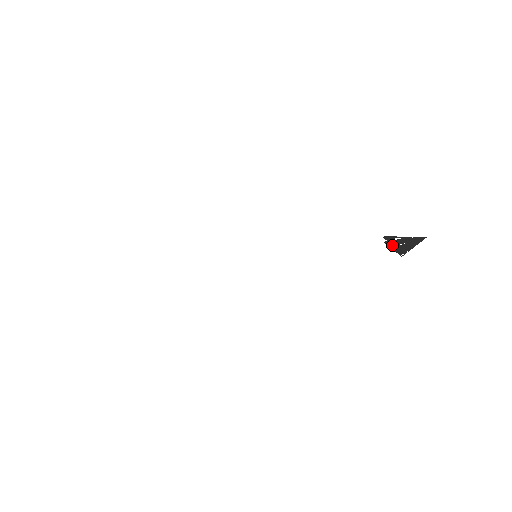
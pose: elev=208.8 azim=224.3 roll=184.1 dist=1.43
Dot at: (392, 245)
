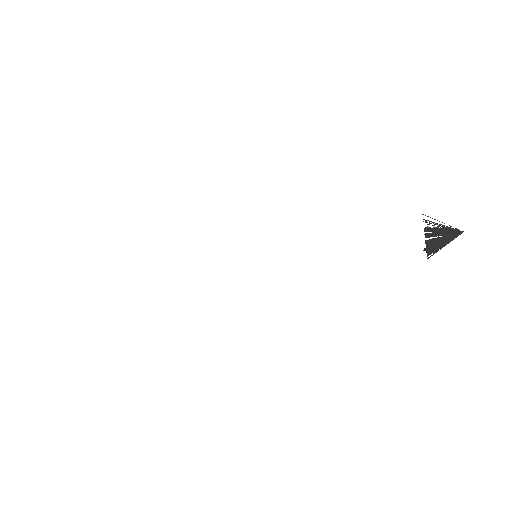
Dot at: (429, 236)
